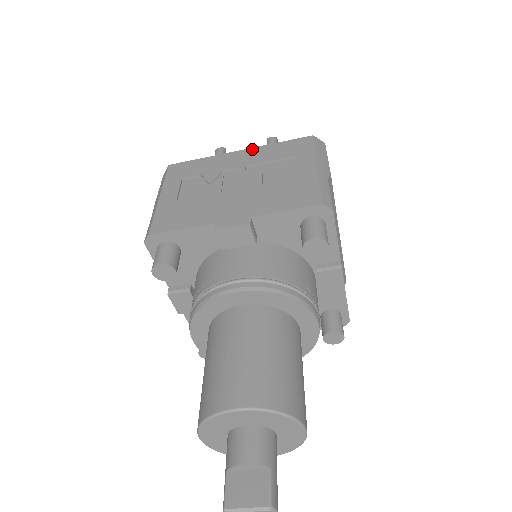
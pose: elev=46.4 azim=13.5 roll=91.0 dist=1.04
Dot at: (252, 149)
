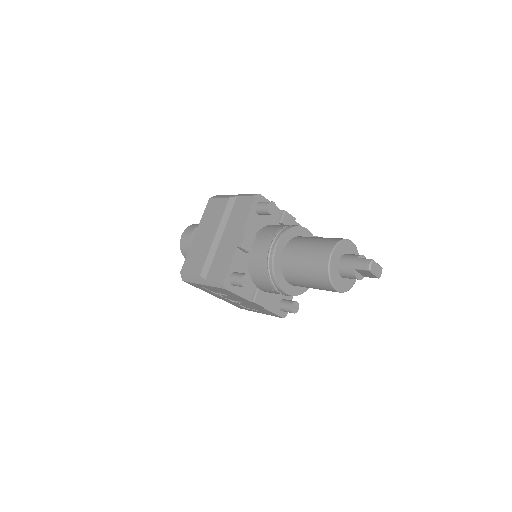
Dot at: occluded
